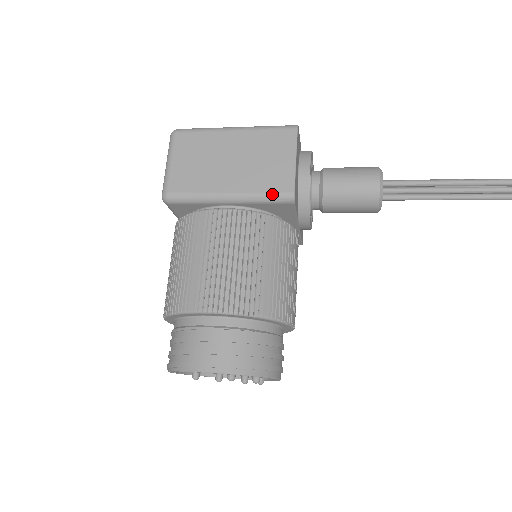
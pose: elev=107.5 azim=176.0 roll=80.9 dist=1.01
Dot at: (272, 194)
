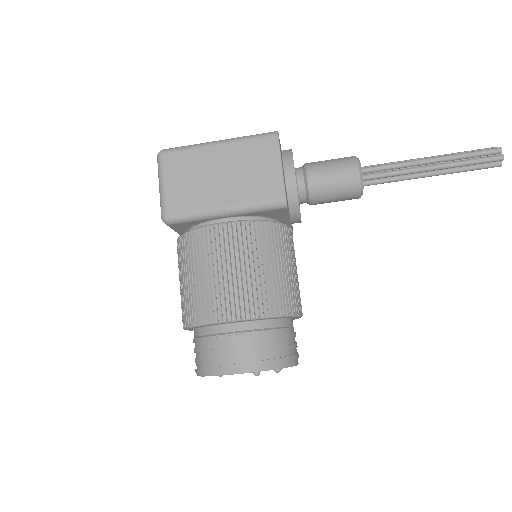
Dot at: (266, 203)
